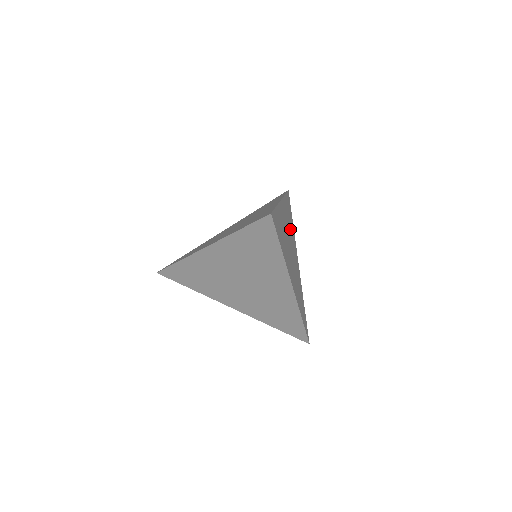
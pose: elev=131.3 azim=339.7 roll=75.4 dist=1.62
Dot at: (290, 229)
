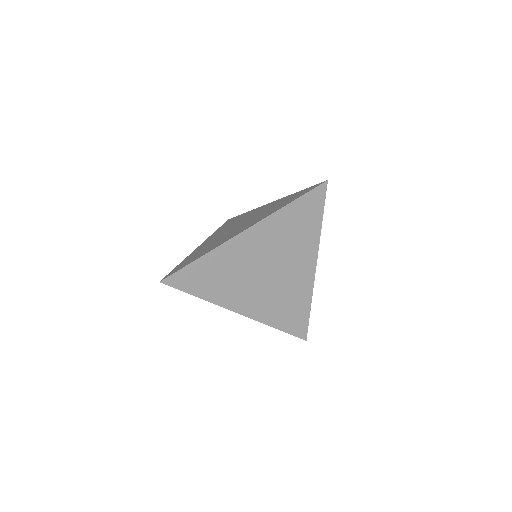
Dot at: occluded
